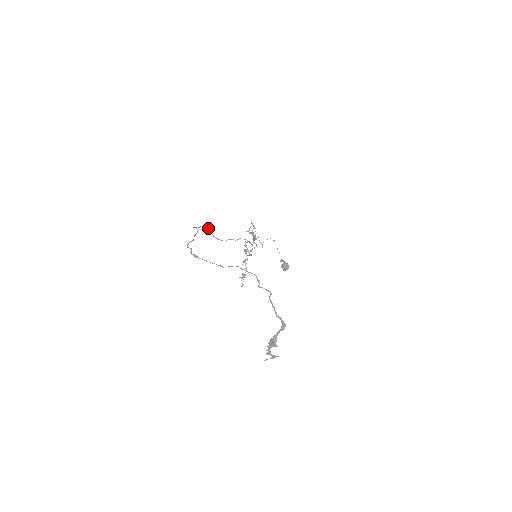
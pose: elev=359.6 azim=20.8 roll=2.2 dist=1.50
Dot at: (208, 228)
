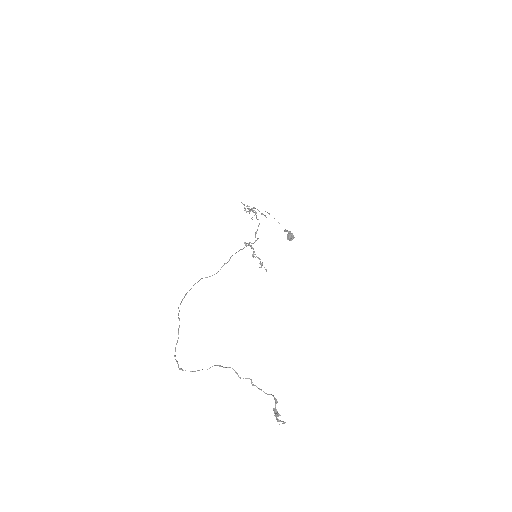
Dot at: occluded
